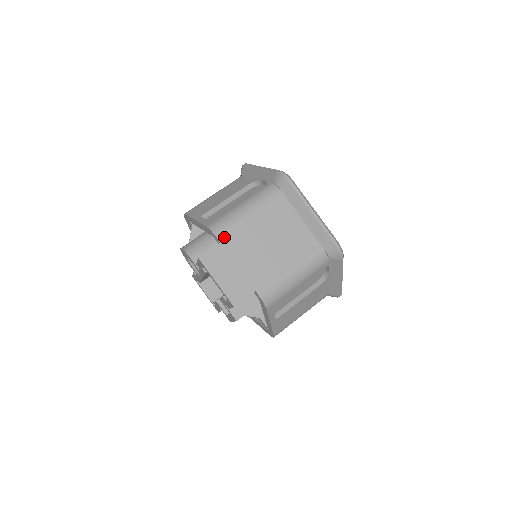
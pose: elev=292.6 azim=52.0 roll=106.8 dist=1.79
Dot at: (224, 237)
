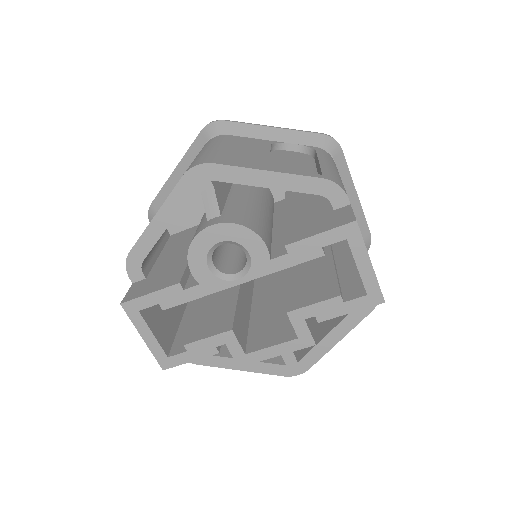
Dot at: occluded
